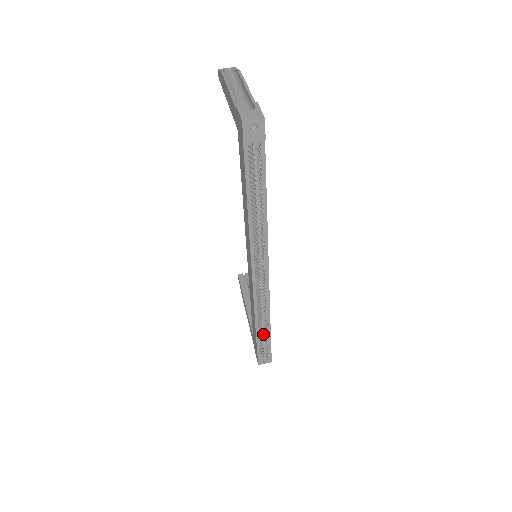
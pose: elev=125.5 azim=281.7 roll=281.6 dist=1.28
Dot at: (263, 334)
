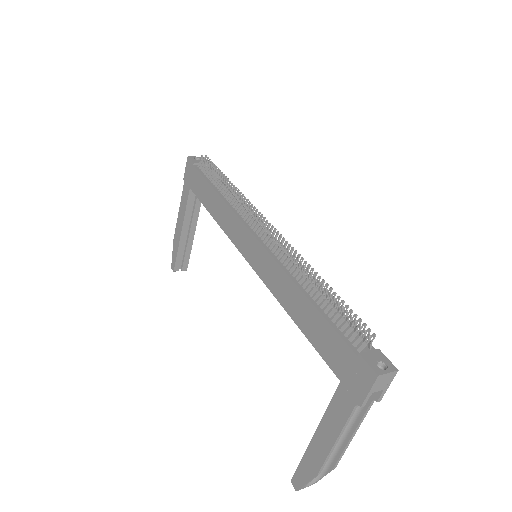
Dot at: (321, 284)
